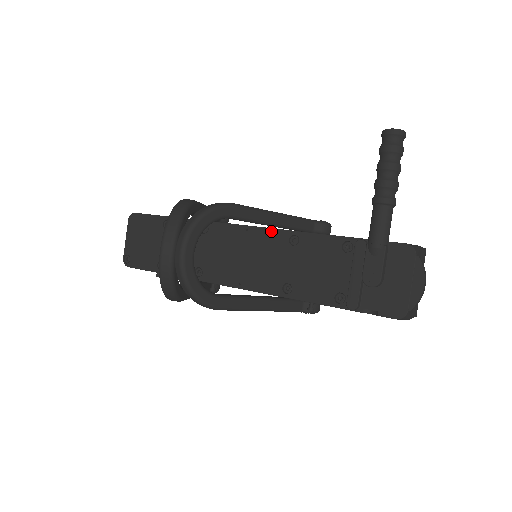
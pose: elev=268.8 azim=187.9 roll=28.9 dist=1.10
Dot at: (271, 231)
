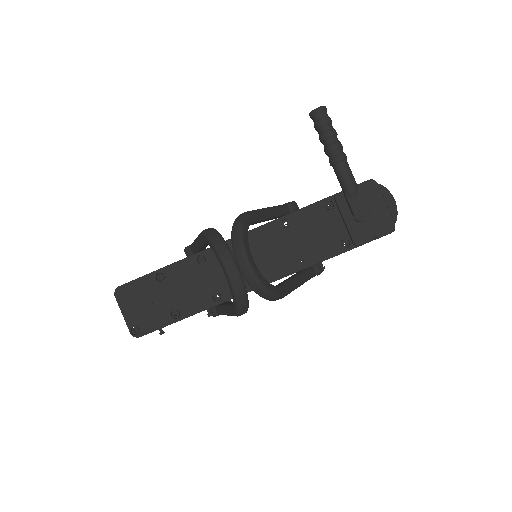
Dot at: (263, 228)
